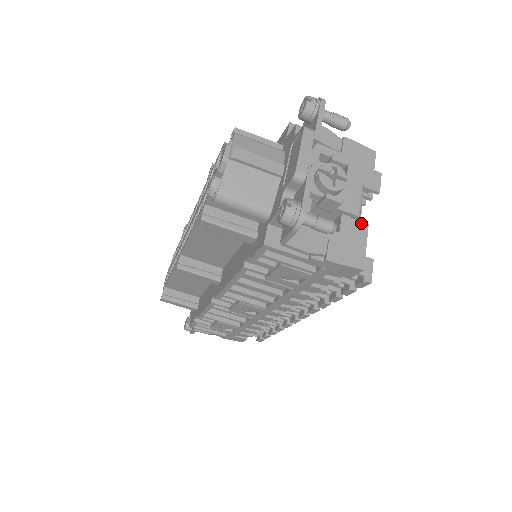
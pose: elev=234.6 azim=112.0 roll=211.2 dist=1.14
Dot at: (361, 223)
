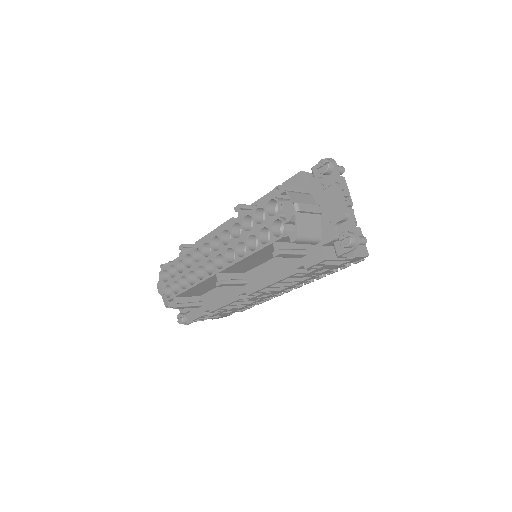
Dot at: (358, 228)
